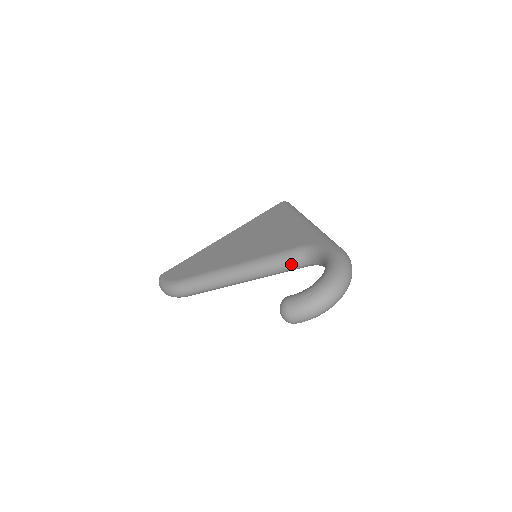
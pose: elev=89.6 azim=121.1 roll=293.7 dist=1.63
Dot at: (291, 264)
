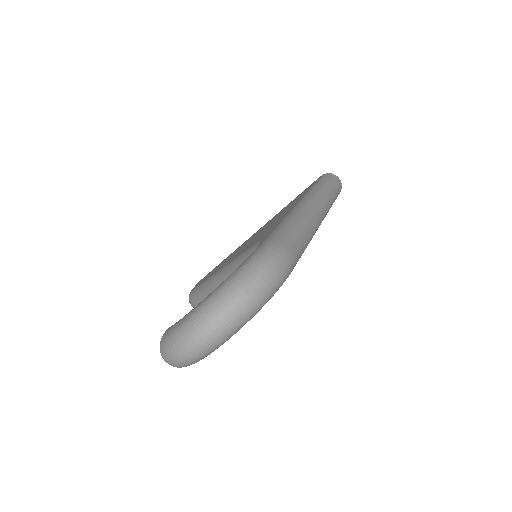
Dot at: occluded
